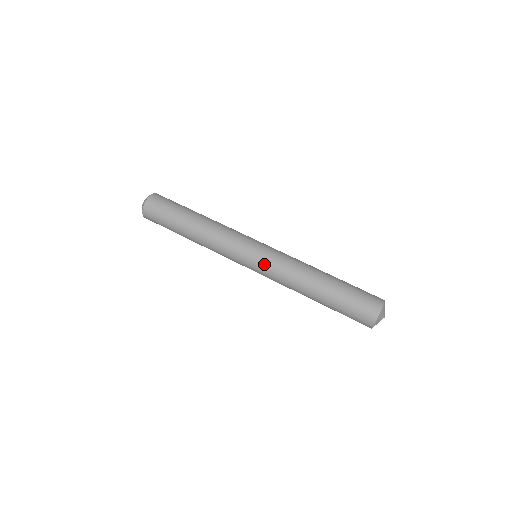
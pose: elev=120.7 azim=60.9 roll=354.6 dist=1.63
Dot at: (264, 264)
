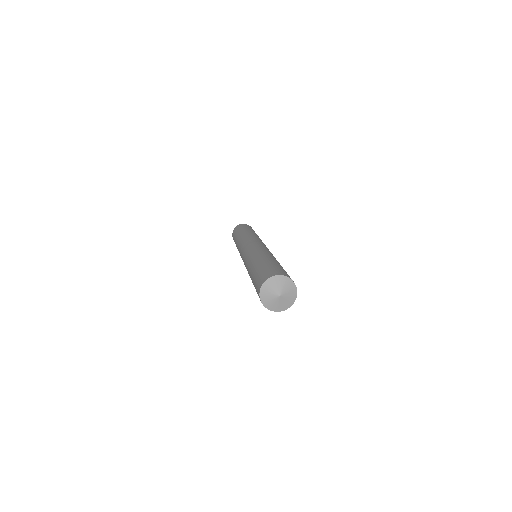
Dot at: (251, 247)
